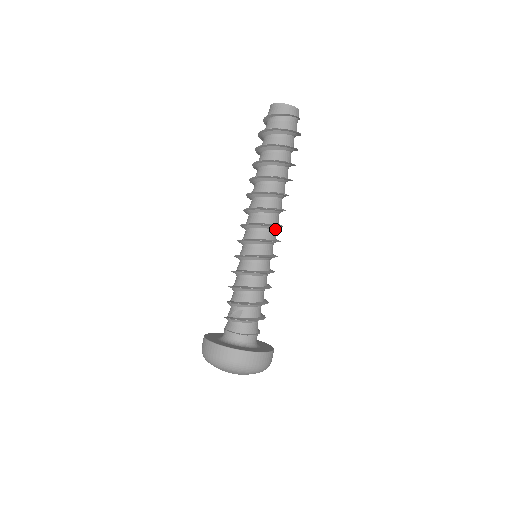
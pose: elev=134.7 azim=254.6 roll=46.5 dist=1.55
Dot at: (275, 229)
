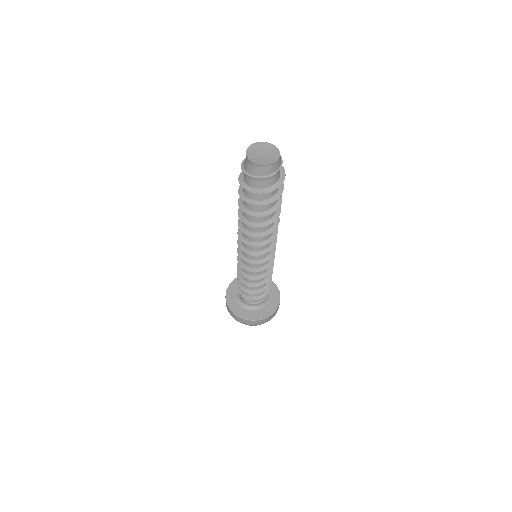
Dot at: occluded
